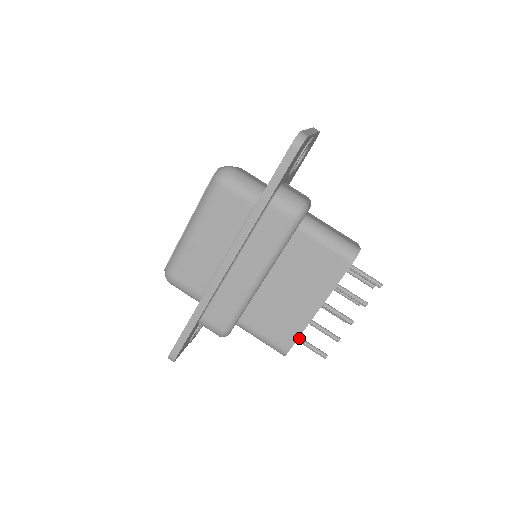
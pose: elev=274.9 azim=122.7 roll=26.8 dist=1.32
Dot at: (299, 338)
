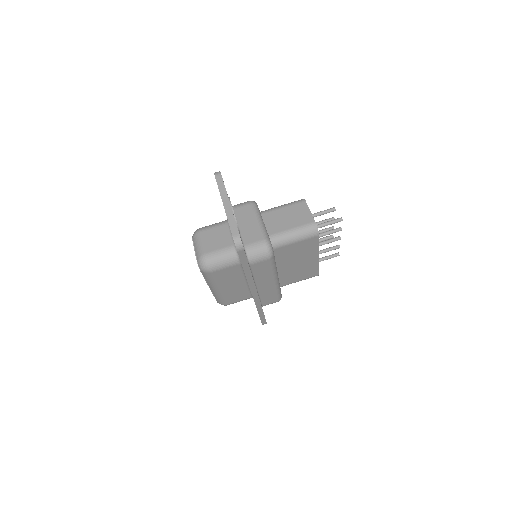
Dot at: occluded
